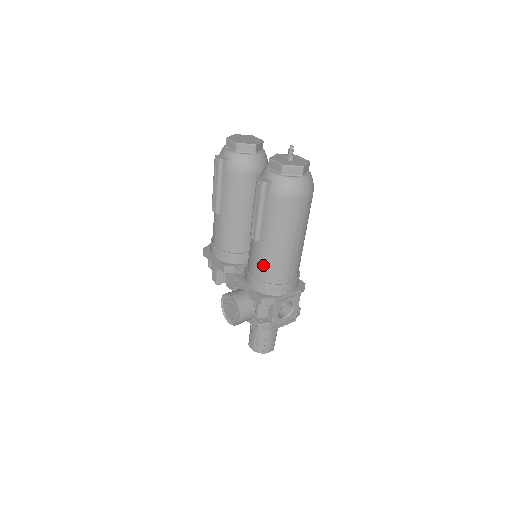
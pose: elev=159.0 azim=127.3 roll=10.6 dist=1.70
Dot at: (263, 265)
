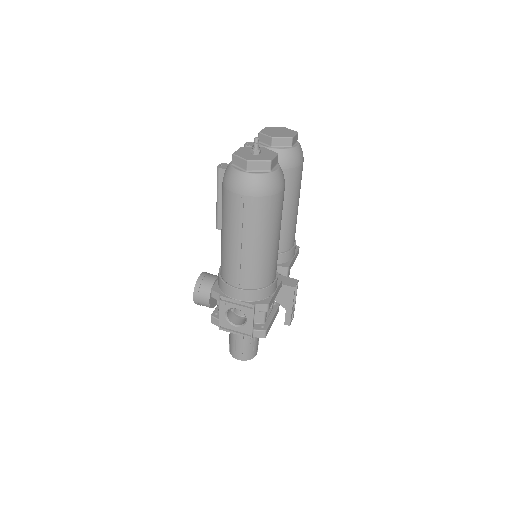
Dot at: (221, 256)
